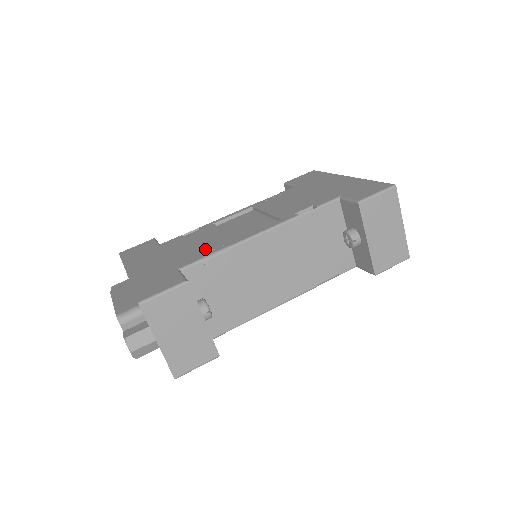
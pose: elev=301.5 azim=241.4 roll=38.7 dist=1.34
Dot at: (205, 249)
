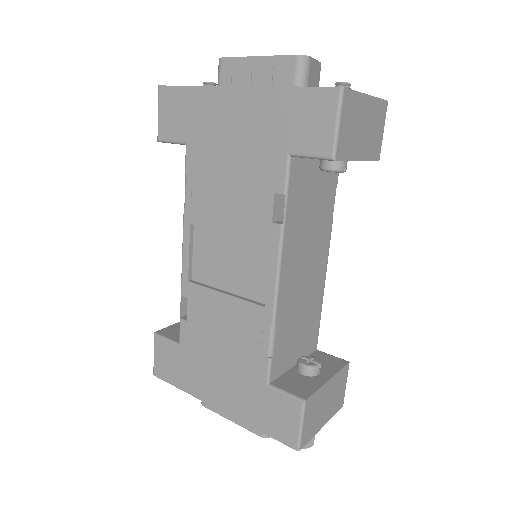
Dot at: (250, 340)
